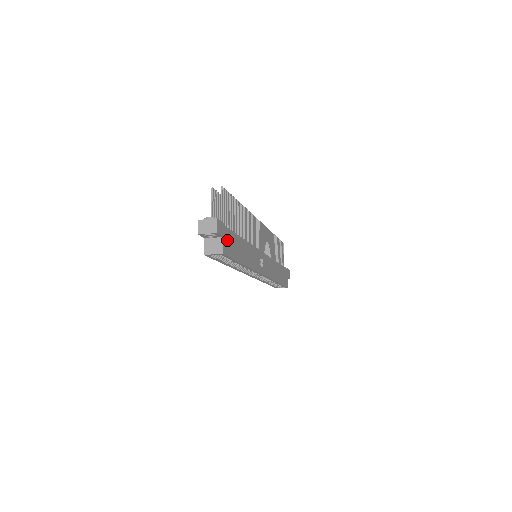
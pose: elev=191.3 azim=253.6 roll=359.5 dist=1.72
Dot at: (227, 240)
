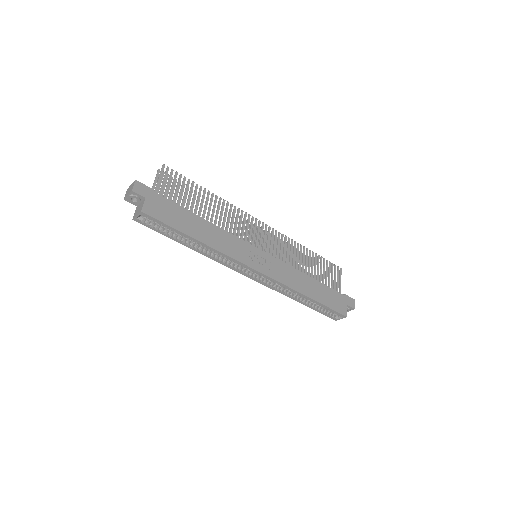
Dot at: (157, 205)
